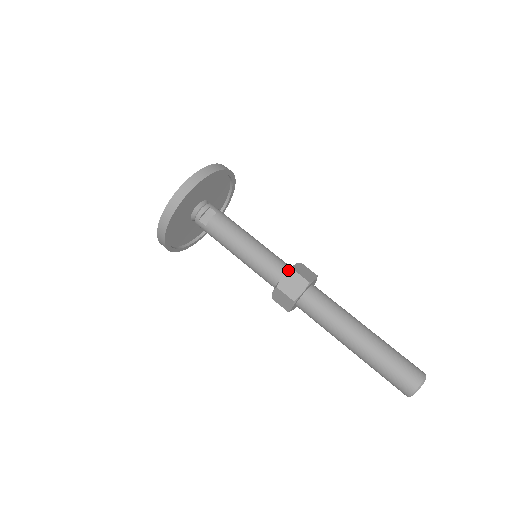
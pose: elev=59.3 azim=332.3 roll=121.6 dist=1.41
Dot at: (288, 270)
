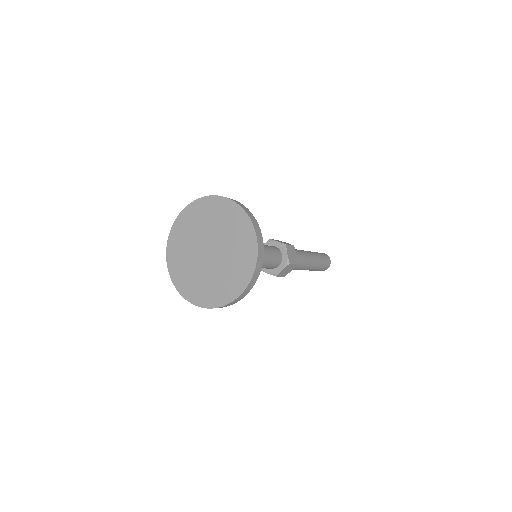
Dot at: (287, 265)
